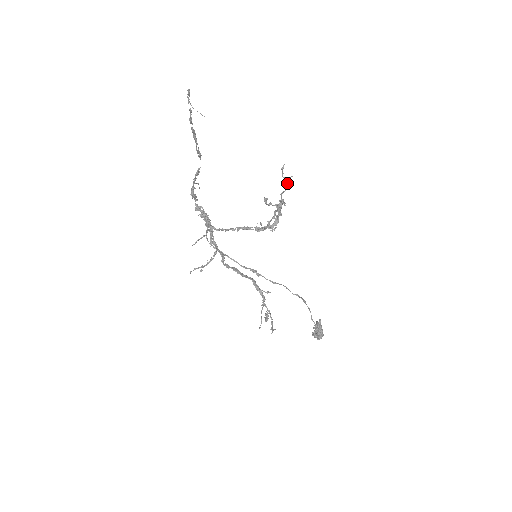
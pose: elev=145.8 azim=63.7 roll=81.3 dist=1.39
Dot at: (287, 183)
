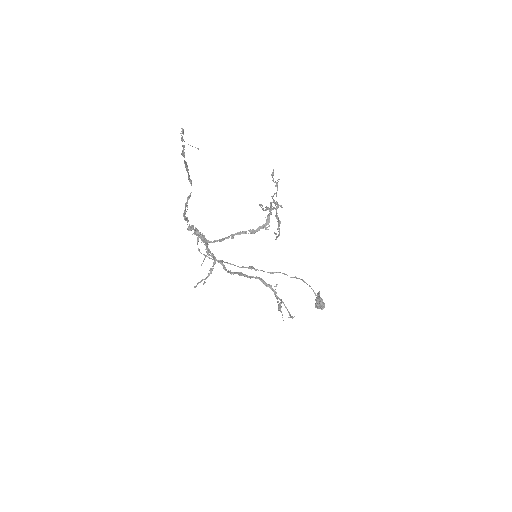
Dot at: (276, 185)
